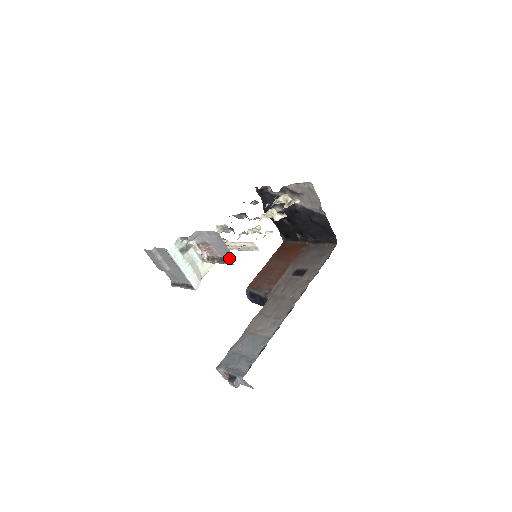
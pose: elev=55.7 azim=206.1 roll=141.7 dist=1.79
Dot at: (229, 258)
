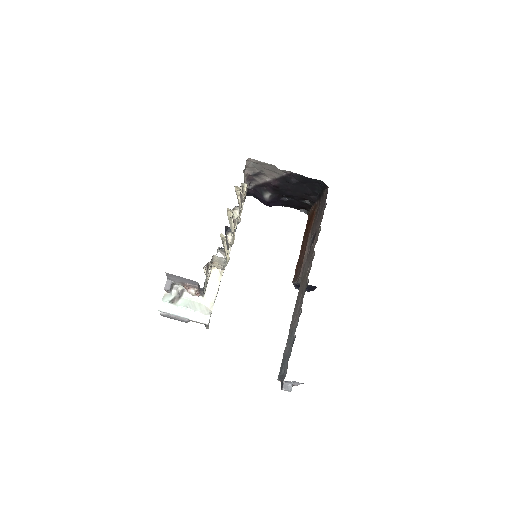
Dot at: (198, 284)
